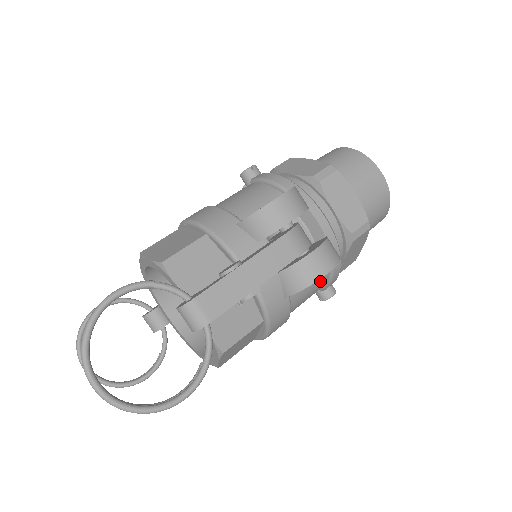
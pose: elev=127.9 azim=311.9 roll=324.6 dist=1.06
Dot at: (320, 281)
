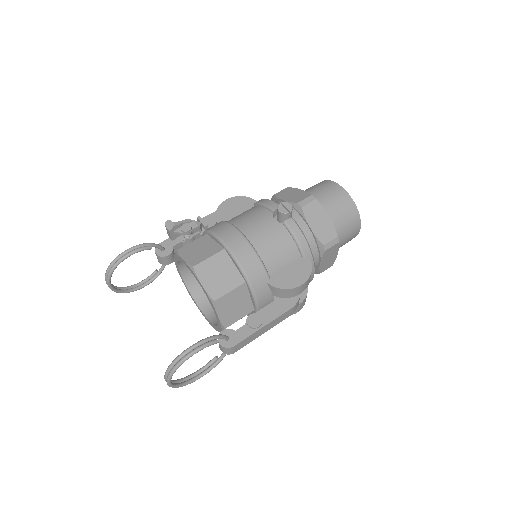
Dot at: occluded
